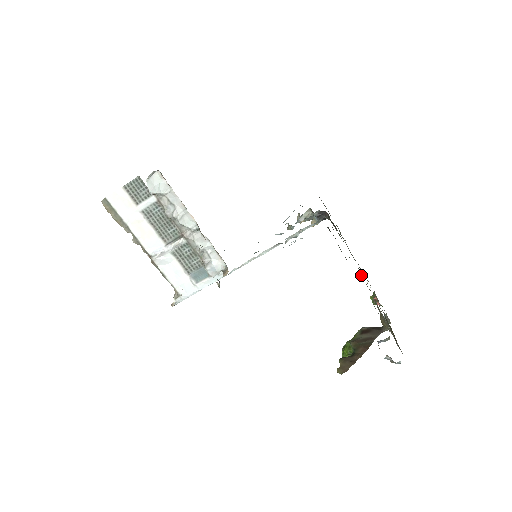
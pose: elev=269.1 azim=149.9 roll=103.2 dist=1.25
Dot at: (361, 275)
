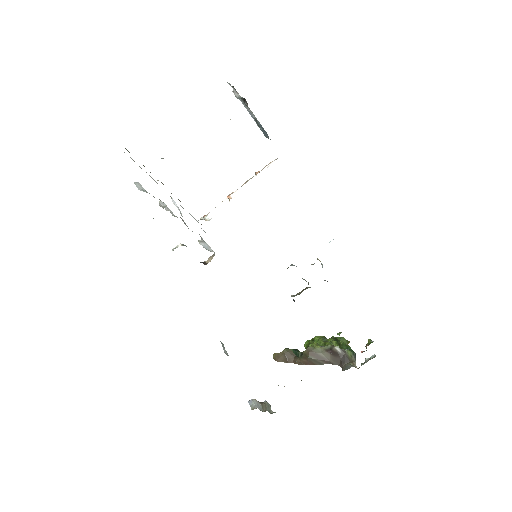
Dot at: occluded
